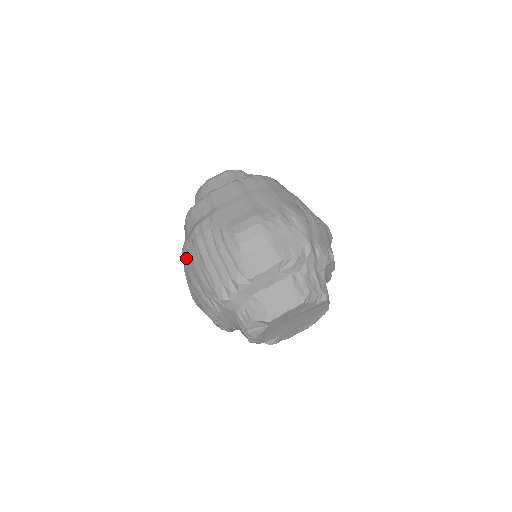
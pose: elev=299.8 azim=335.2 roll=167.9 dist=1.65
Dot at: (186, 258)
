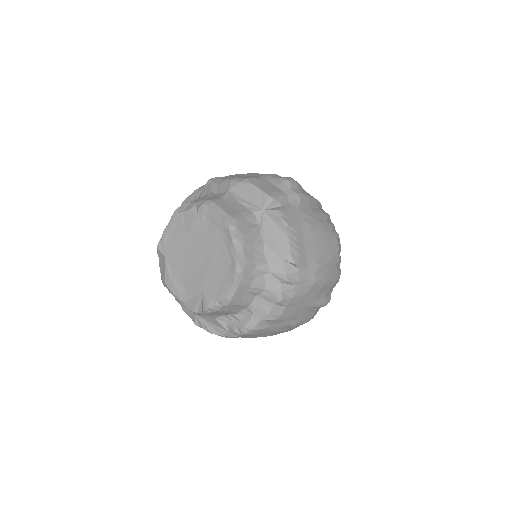
Dot at: occluded
